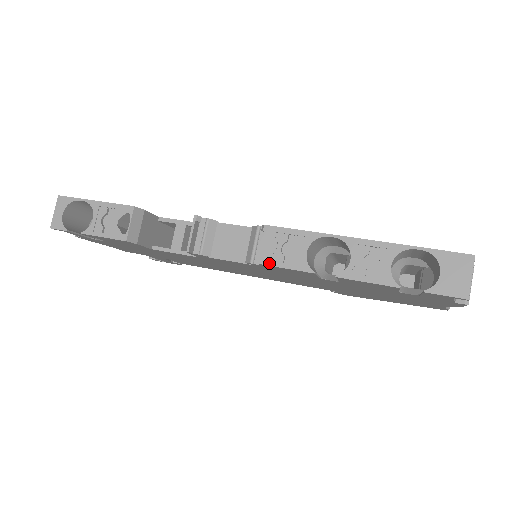
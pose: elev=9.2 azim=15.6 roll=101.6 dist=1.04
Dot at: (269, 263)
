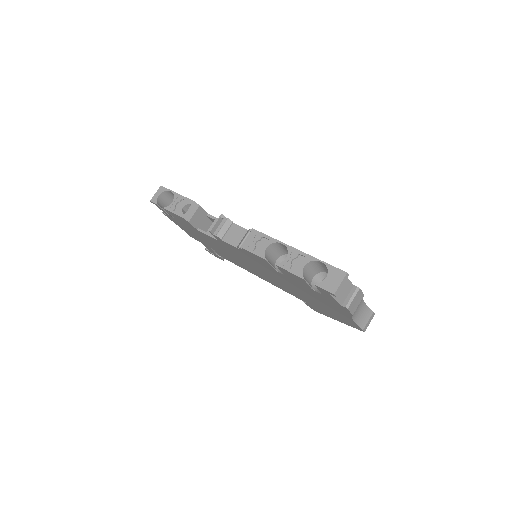
Dot at: (246, 248)
